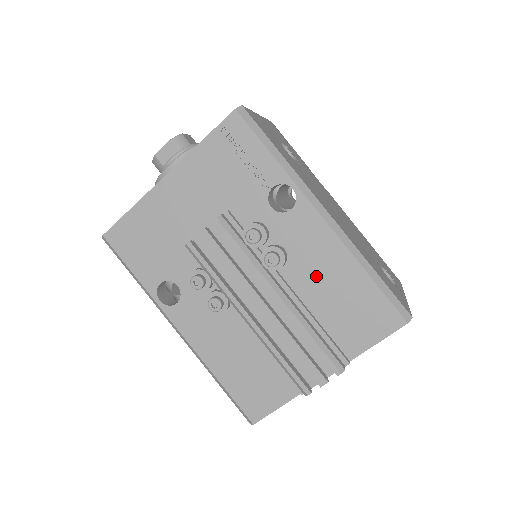
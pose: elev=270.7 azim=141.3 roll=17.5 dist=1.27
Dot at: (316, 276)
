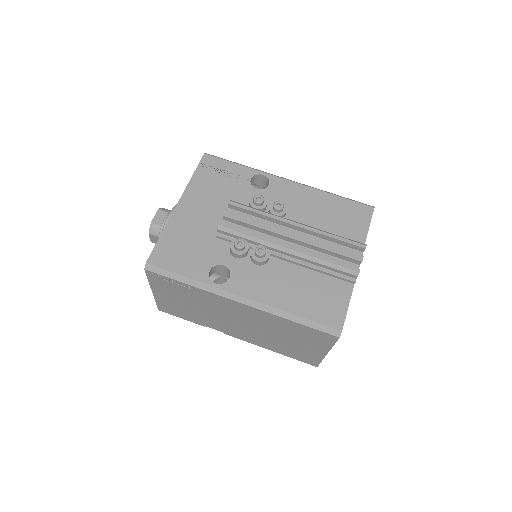
Dot at: (308, 210)
